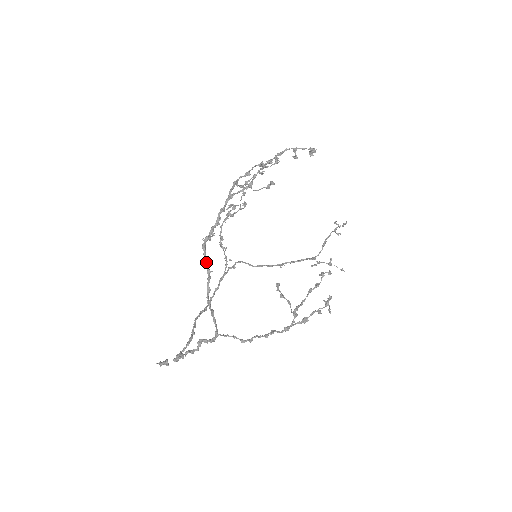
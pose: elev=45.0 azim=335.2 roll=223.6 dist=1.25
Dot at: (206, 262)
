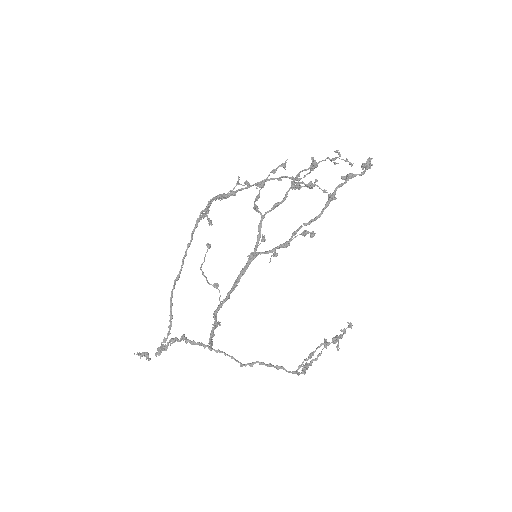
Dot at: (216, 325)
